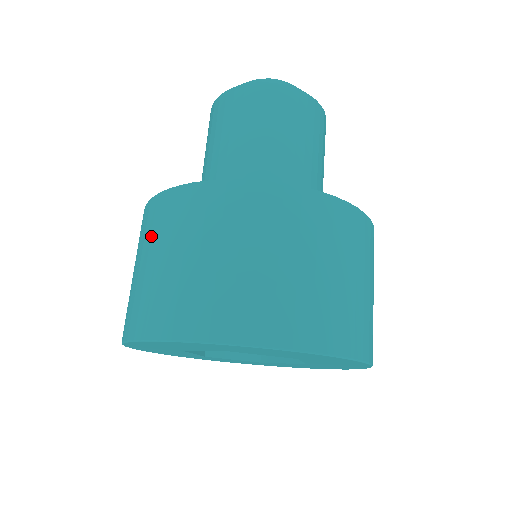
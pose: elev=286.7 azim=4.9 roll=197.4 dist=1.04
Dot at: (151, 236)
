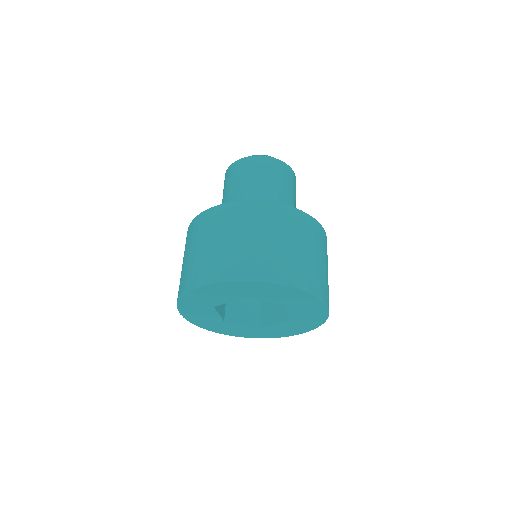
Dot at: (198, 235)
